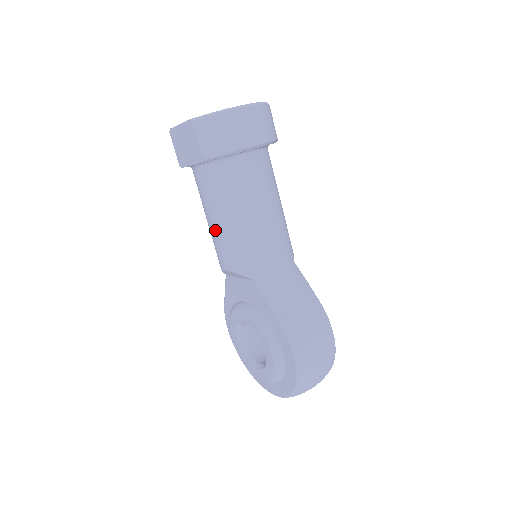
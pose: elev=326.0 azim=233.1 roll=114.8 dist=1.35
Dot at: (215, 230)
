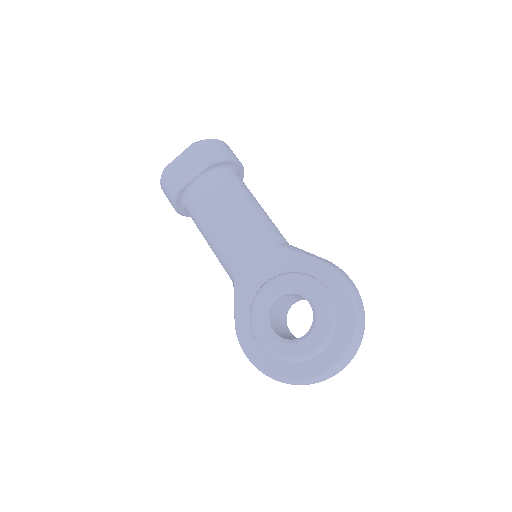
Dot at: (226, 220)
